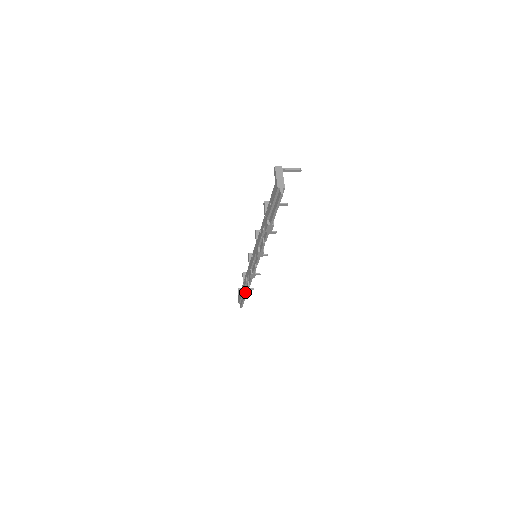
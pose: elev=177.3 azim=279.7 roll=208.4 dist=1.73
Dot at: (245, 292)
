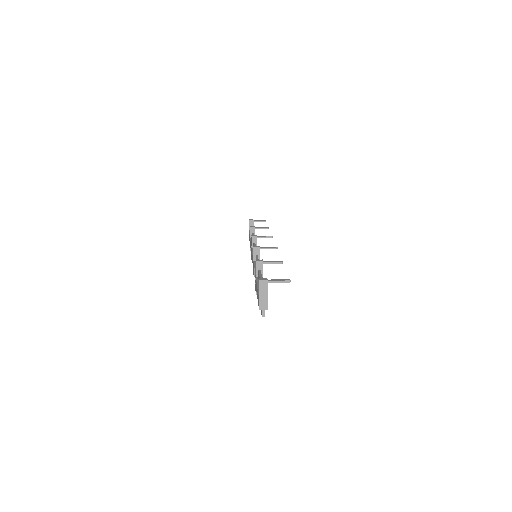
Dot at: occluded
